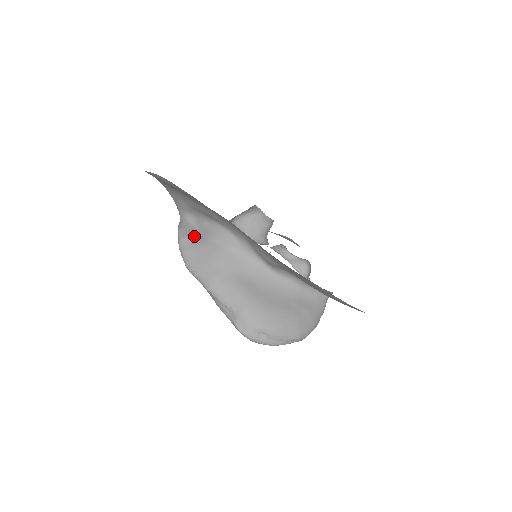
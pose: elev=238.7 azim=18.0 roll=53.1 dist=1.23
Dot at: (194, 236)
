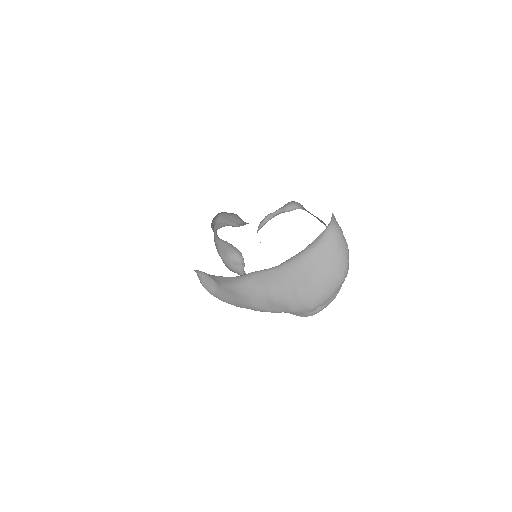
Dot at: (212, 285)
